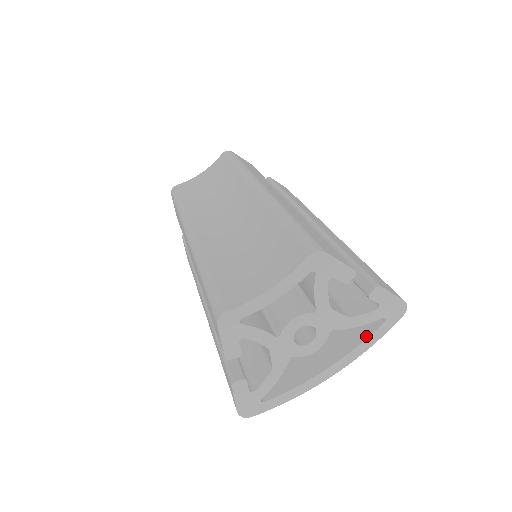
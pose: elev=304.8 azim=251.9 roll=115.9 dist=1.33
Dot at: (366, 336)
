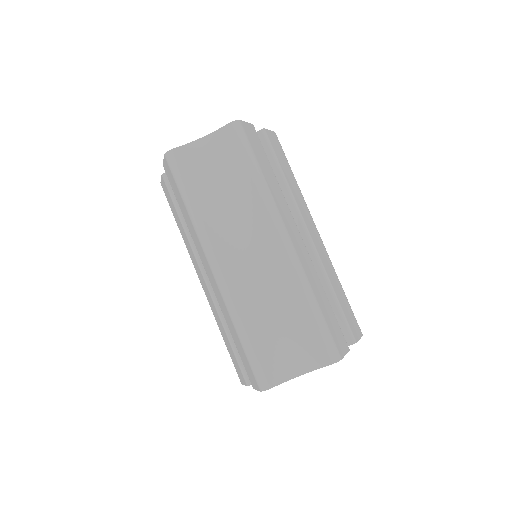
Dot at: occluded
